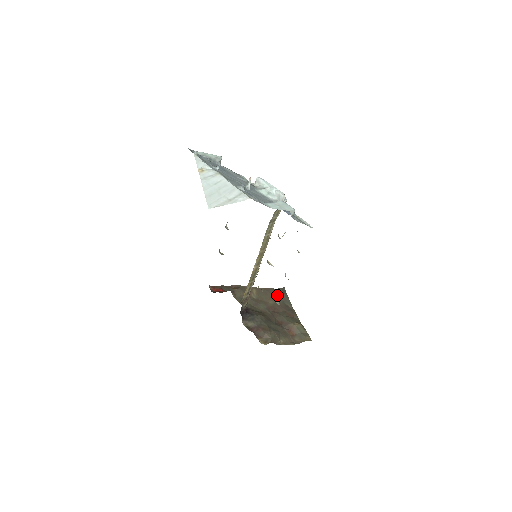
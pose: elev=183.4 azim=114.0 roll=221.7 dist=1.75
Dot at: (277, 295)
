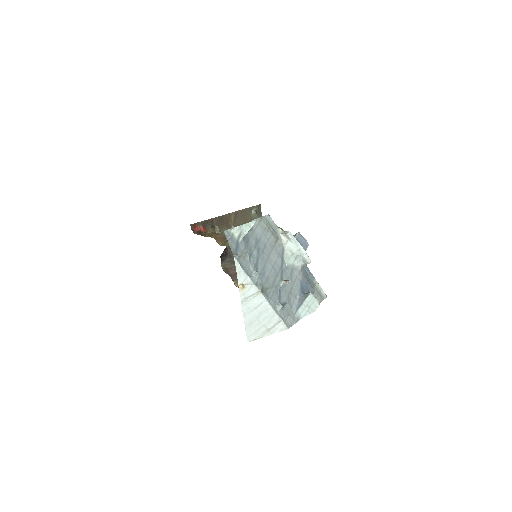
Dot at: (252, 216)
